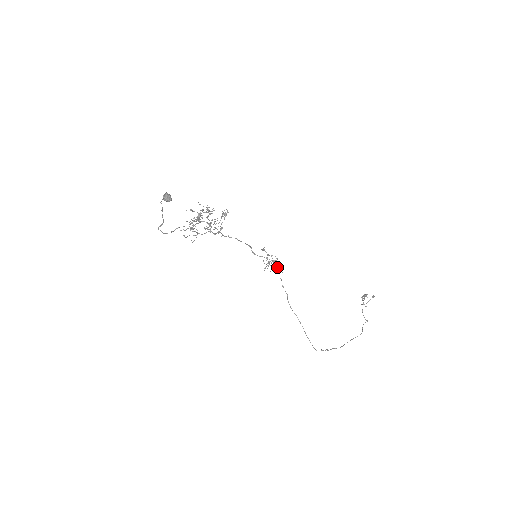
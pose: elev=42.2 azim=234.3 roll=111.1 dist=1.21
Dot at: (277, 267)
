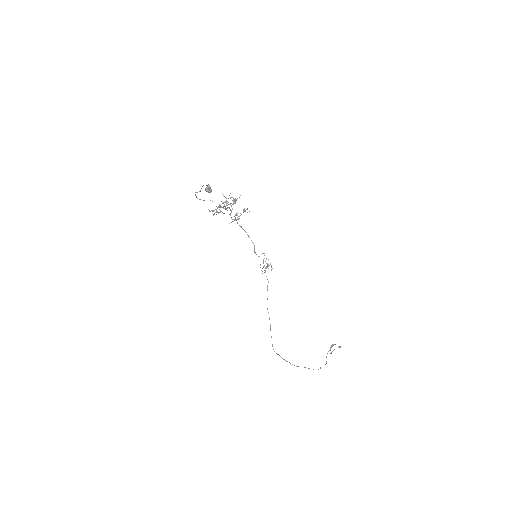
Dot at: occluded
